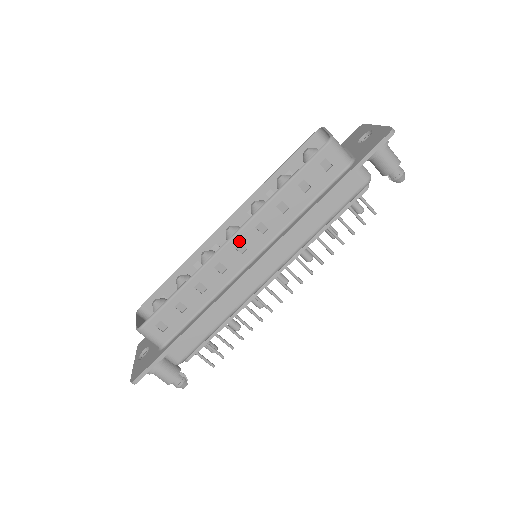
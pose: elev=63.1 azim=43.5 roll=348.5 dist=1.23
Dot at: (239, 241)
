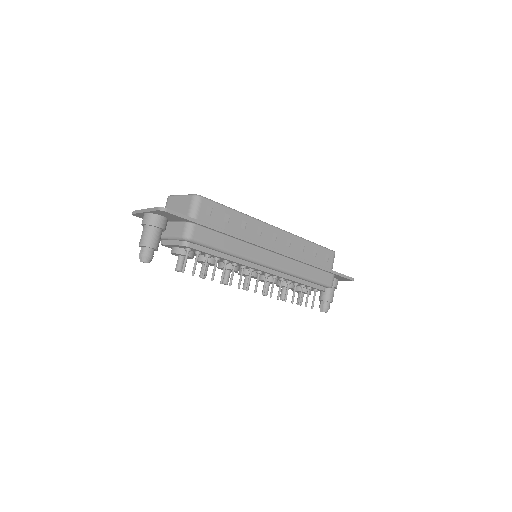
Dot at: (277, 233)
